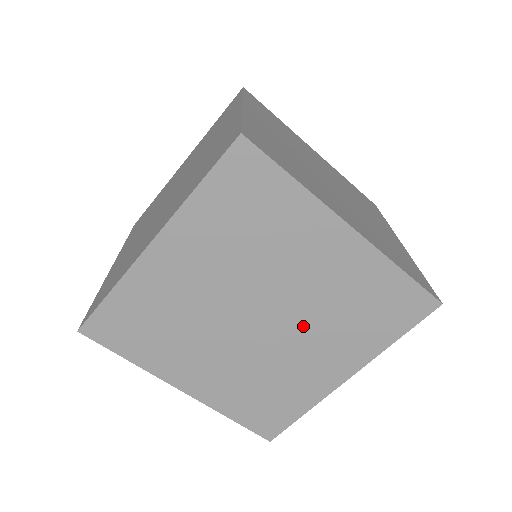
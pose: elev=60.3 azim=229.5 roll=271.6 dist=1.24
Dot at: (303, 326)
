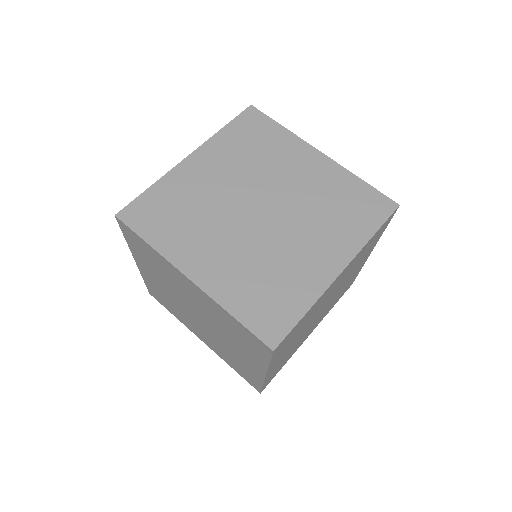
Dot at: occluded
